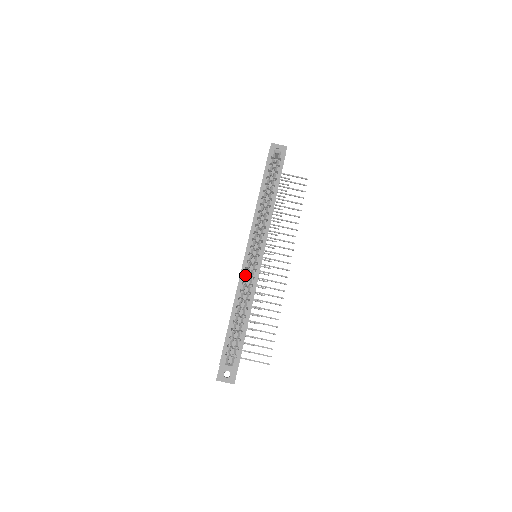
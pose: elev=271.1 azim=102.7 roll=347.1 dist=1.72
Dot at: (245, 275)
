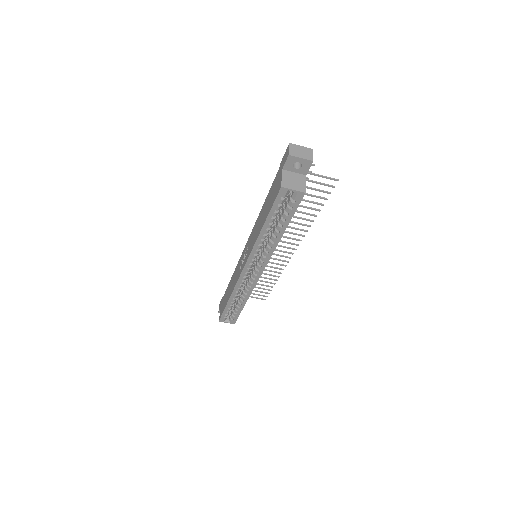
Dot at: occluded
